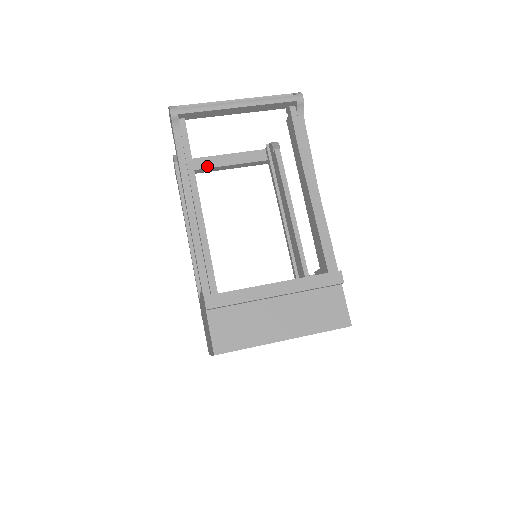
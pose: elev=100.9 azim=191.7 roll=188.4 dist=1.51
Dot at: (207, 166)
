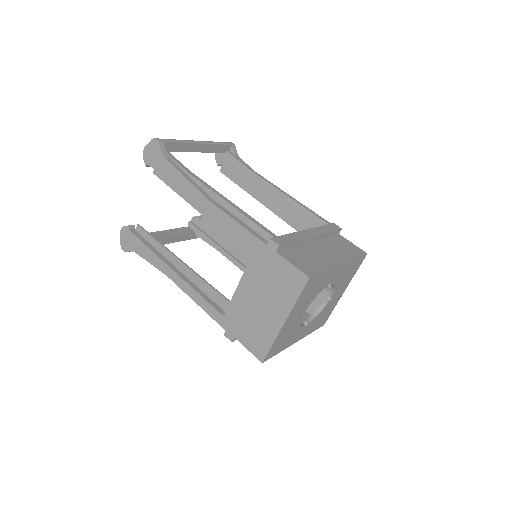
Dot at: occluded
